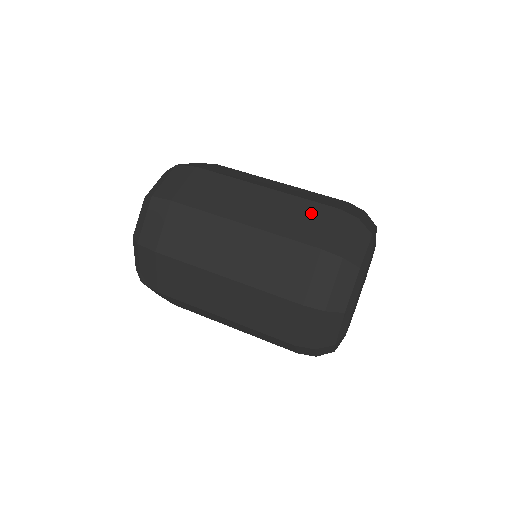
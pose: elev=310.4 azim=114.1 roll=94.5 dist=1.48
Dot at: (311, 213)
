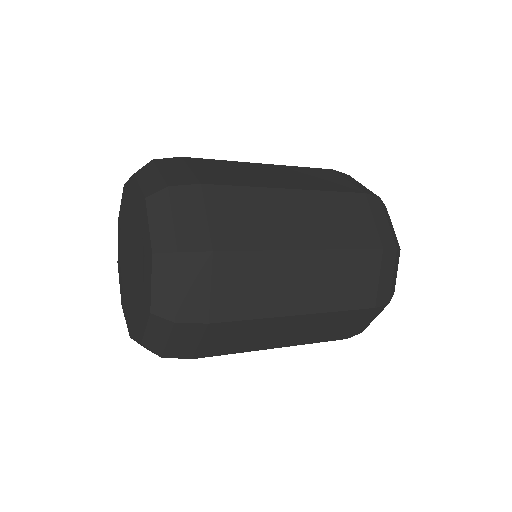
Dot at: occluded
